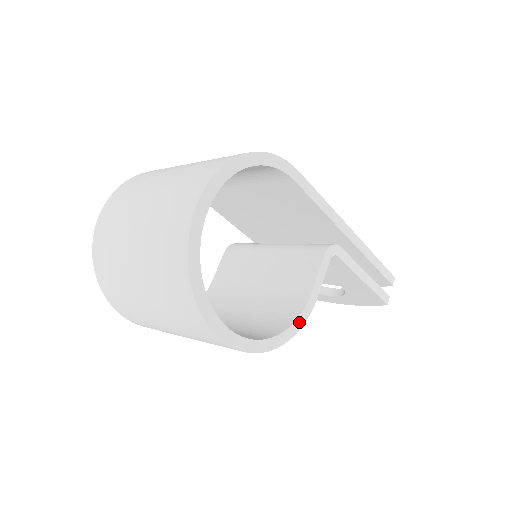
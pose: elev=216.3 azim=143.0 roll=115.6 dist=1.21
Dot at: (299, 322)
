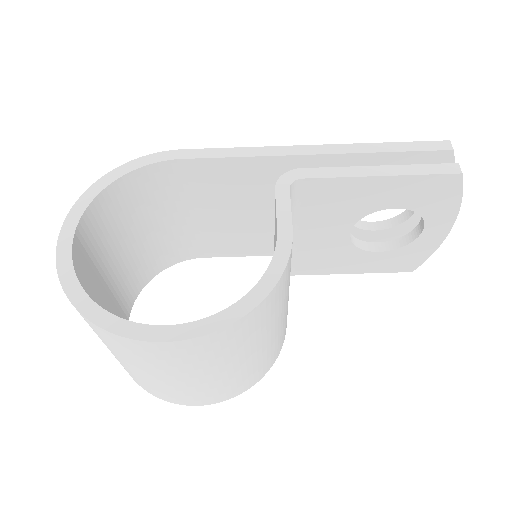
Dot at: (274, 270)
